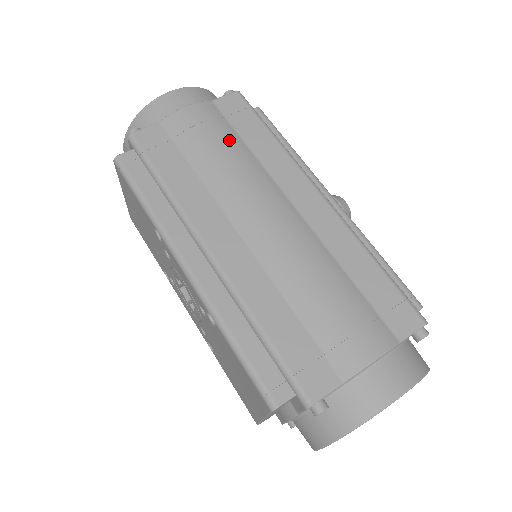
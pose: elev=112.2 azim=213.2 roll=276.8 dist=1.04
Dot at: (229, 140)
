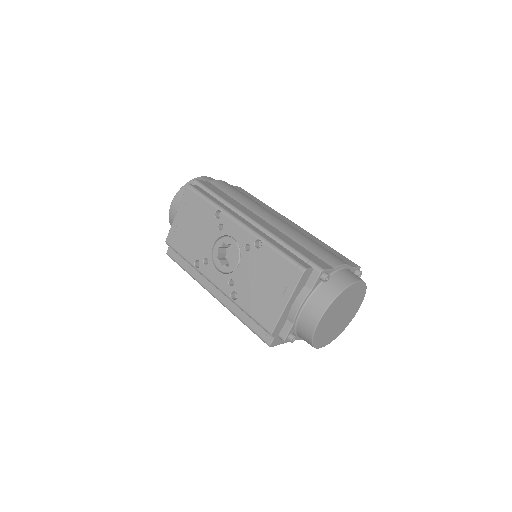
Dot at: (245, 195)
